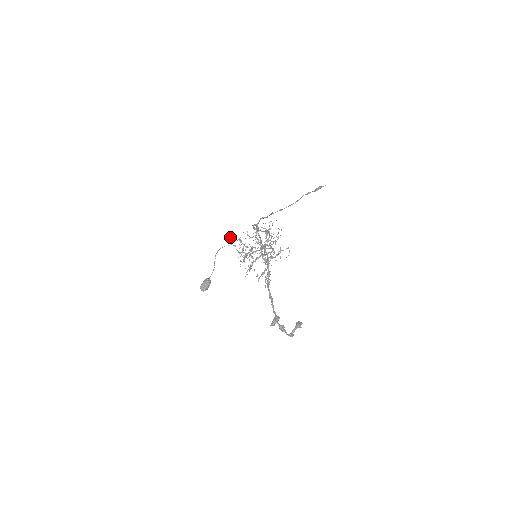
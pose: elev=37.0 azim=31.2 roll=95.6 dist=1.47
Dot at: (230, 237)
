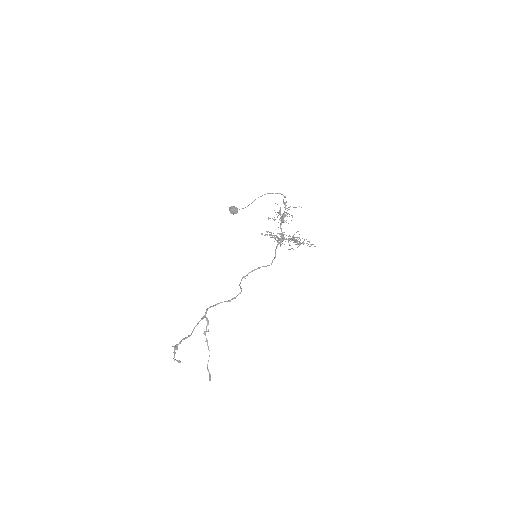
Dot at: occluded
